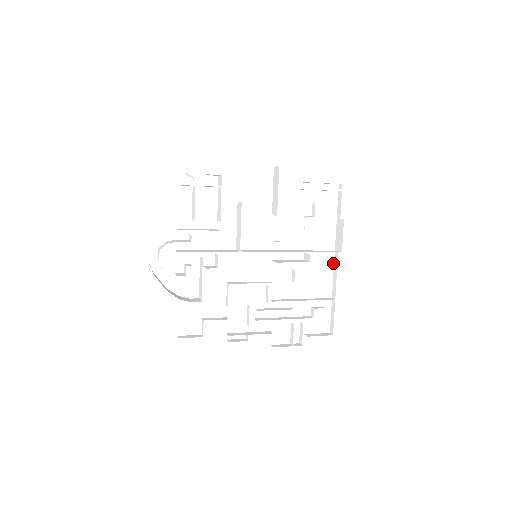
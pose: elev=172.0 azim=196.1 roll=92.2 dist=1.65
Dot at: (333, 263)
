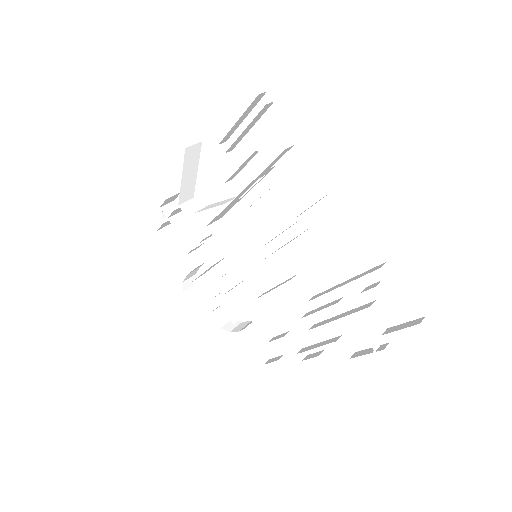
Dot at: (348, 209)
